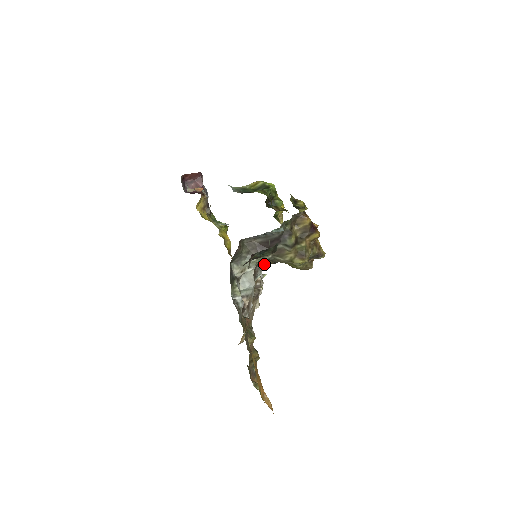
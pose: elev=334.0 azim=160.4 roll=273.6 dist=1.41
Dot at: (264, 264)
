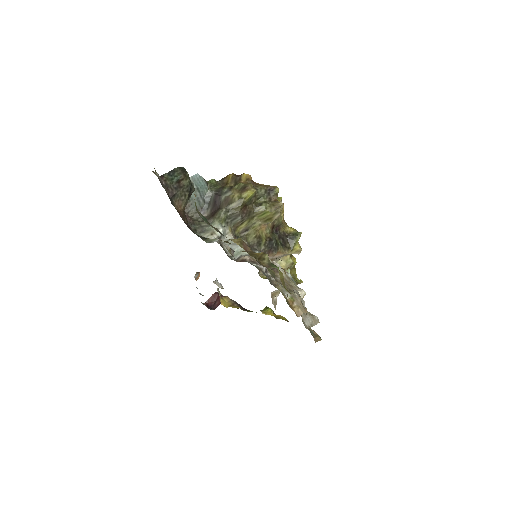
Dot at: (255, 244)
